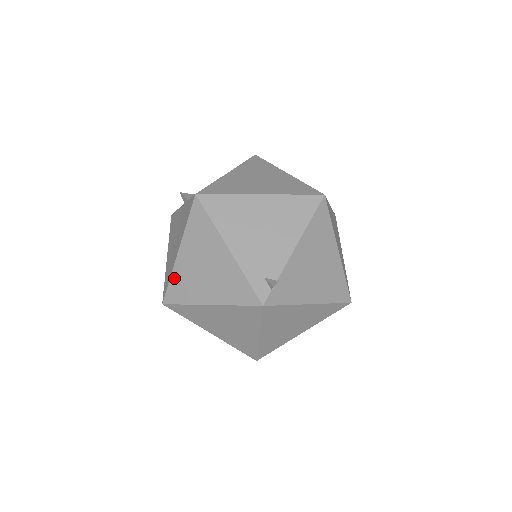
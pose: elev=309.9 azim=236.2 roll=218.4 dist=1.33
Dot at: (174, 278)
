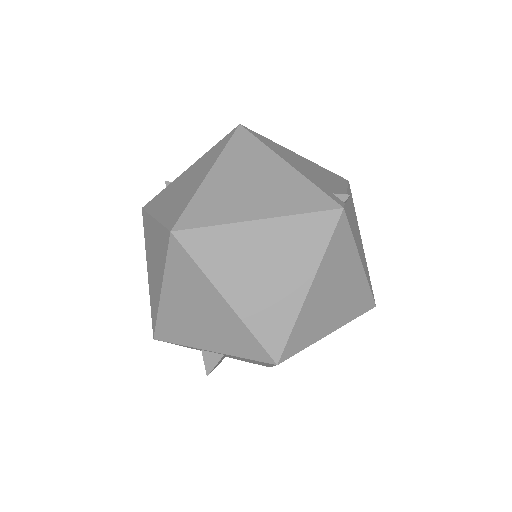
Dot at: (198, 199)
